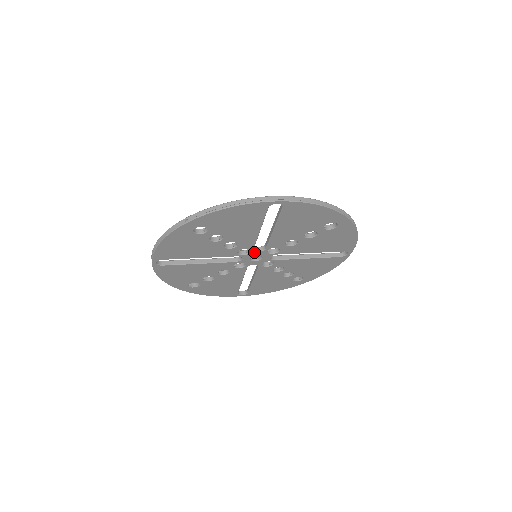
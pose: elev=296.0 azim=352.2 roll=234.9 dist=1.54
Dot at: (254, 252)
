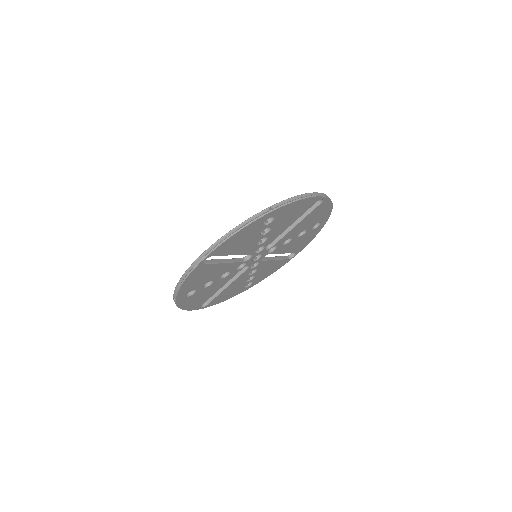
Dot at: (248, 260)
